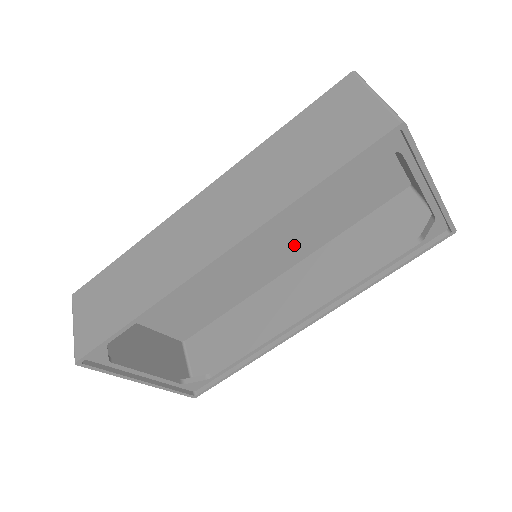
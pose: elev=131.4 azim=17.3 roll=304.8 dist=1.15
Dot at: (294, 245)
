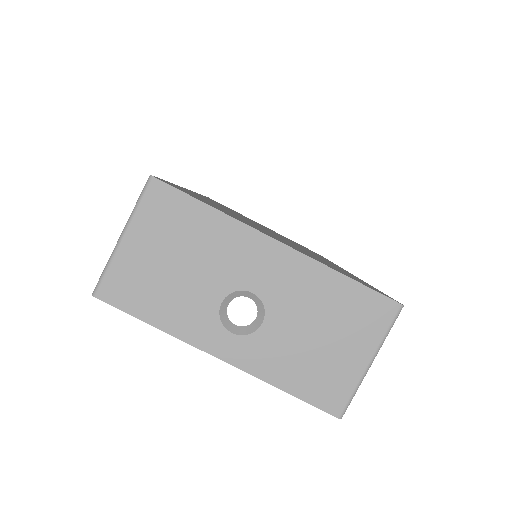
Dot at: occluded
